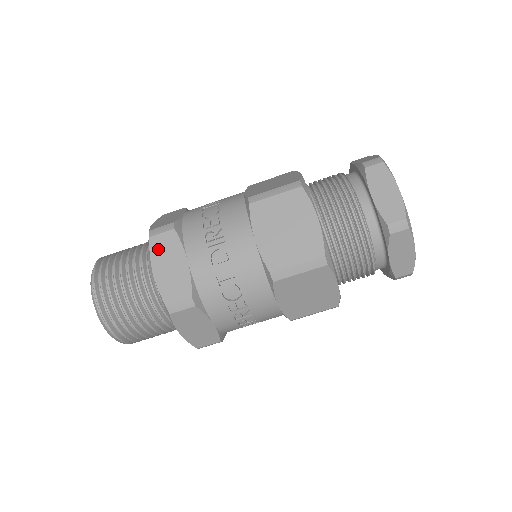
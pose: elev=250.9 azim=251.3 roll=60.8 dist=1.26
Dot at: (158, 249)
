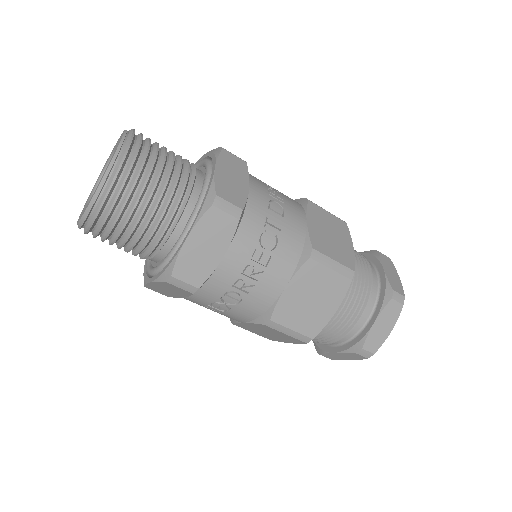
Dot at: (227, 160)
